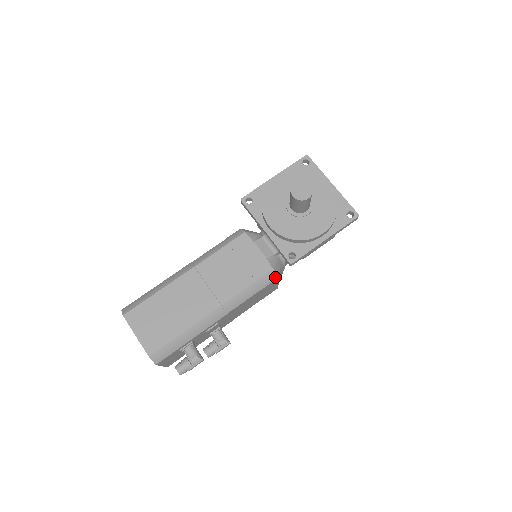
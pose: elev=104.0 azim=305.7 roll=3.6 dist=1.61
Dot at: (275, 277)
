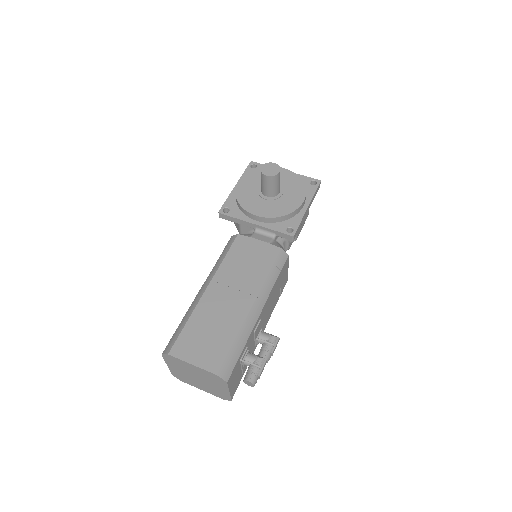
Dot at: (286, 255)
